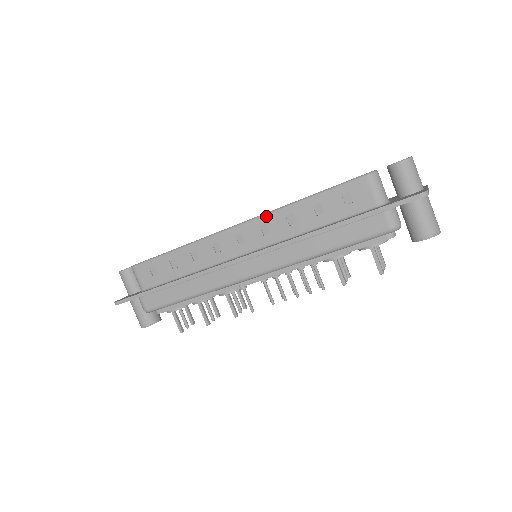
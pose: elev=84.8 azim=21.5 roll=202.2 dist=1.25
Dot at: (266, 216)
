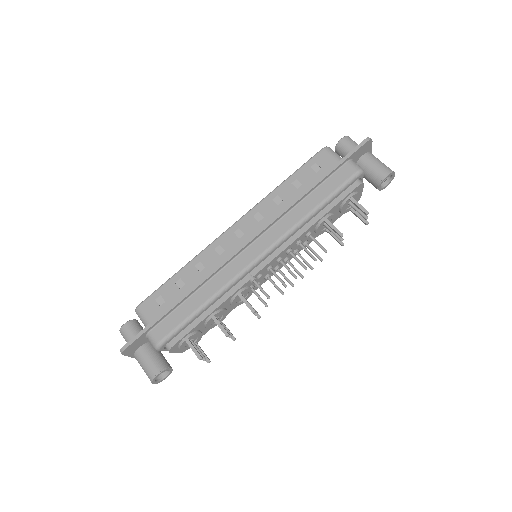
Dot at: (256, 206)
